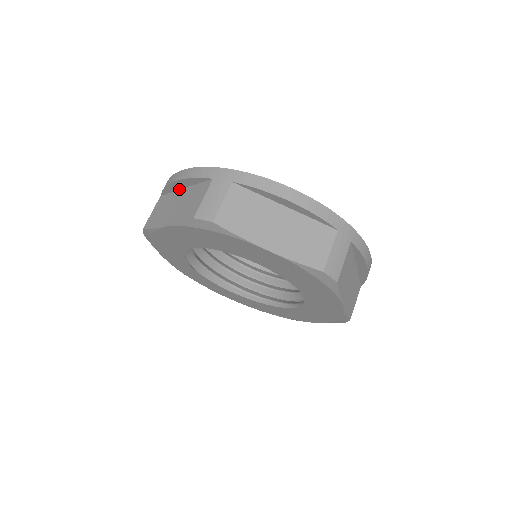
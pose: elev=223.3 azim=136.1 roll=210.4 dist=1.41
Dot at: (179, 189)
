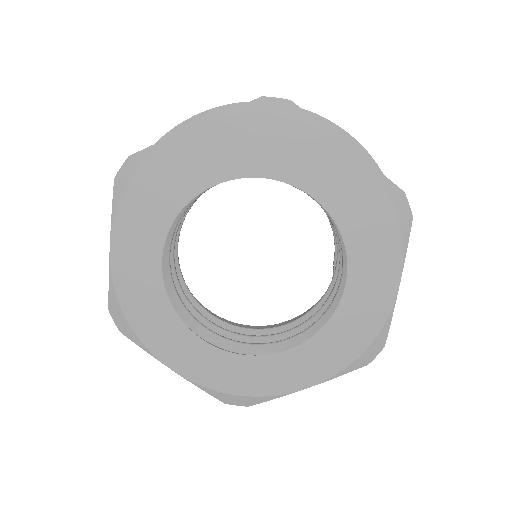
Dot at: occluded
